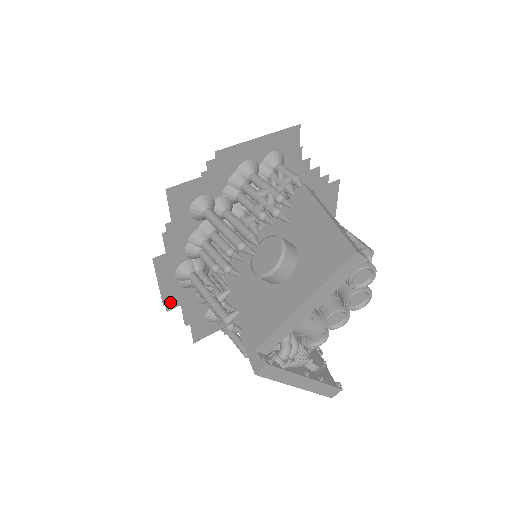
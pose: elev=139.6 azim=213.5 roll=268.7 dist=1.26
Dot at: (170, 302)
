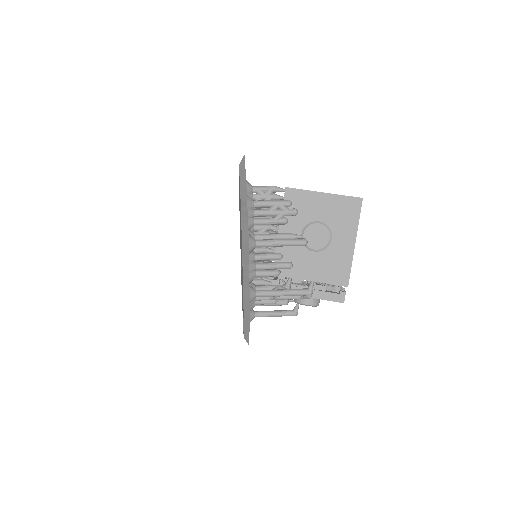
Dot at: occluded
